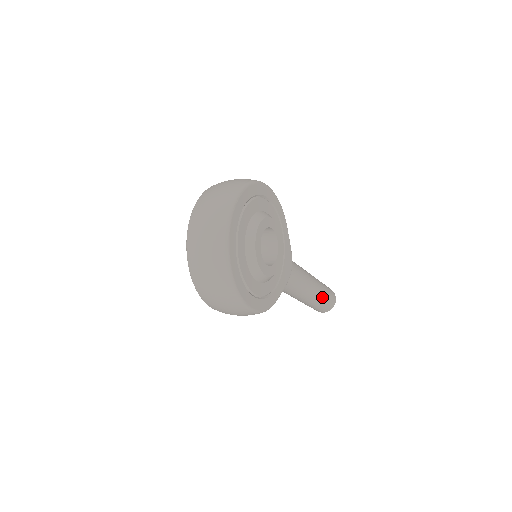
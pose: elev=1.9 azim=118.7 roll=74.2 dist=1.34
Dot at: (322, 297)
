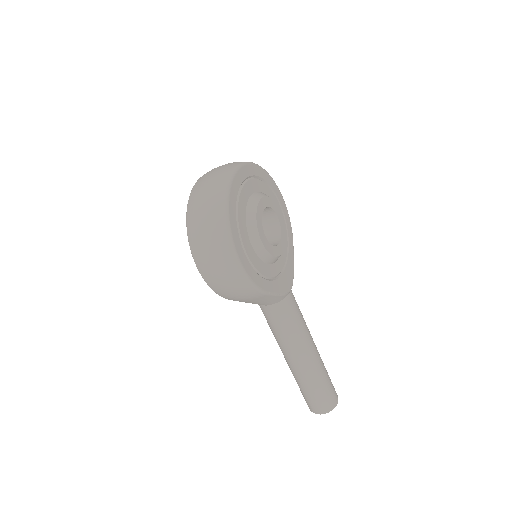
Dot at: (321, 375)
